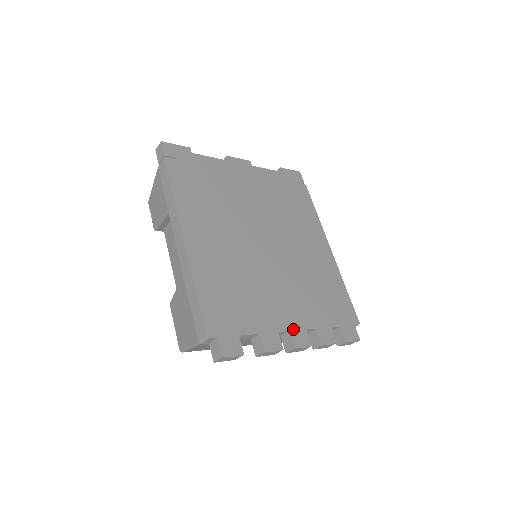
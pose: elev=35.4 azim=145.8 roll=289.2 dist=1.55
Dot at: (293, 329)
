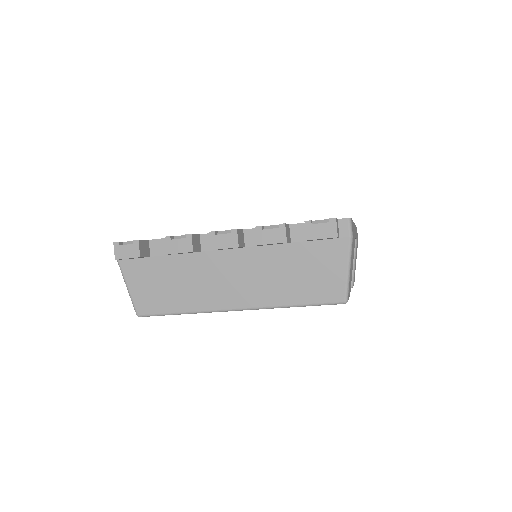
Dot at: occluded
